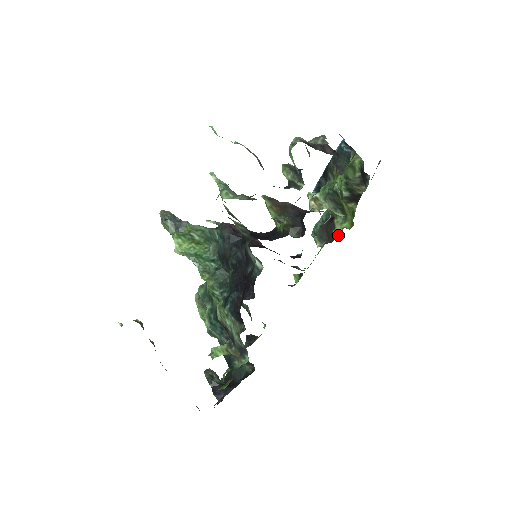
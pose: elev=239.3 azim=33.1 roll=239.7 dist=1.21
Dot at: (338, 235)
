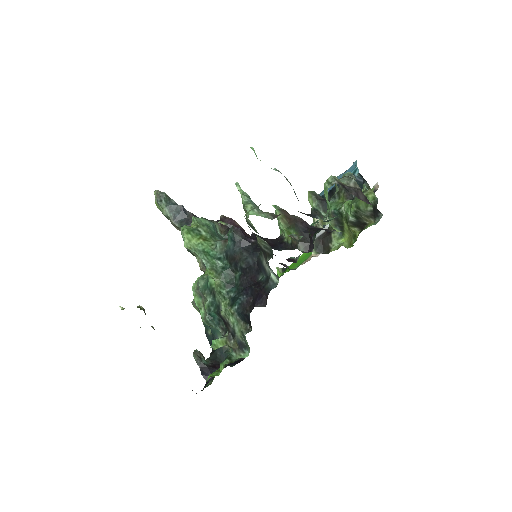
Dot at: occluded
